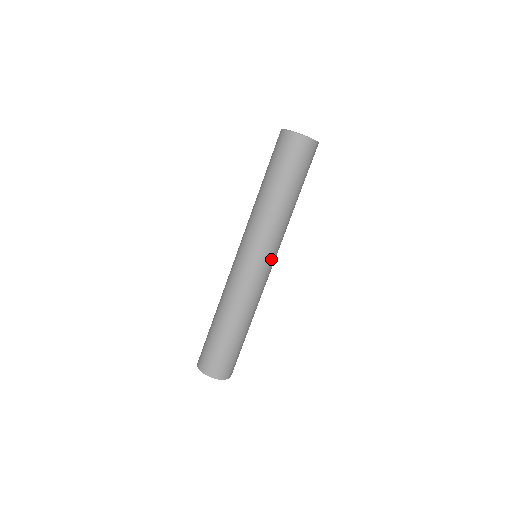
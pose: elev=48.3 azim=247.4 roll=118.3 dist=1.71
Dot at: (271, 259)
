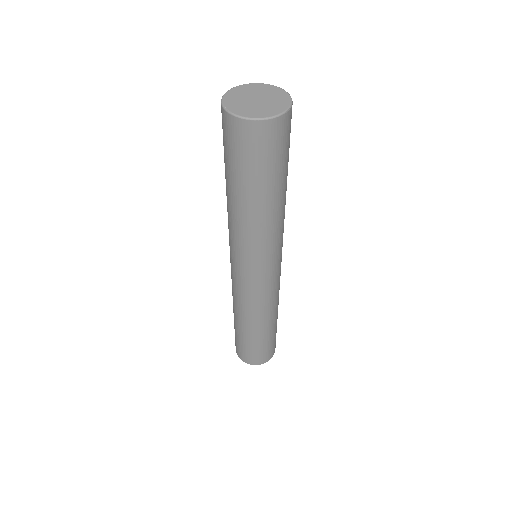
Dot at: (272, 267)
